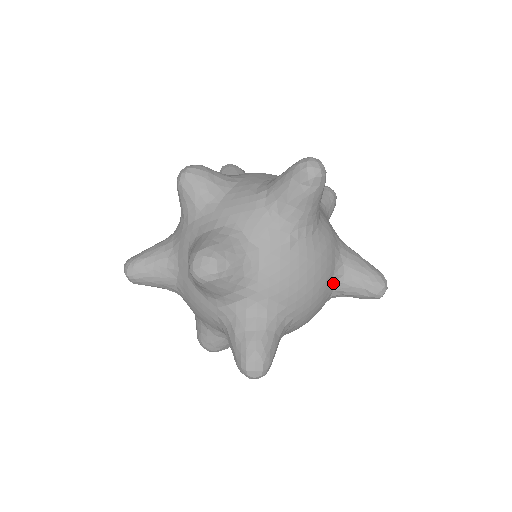
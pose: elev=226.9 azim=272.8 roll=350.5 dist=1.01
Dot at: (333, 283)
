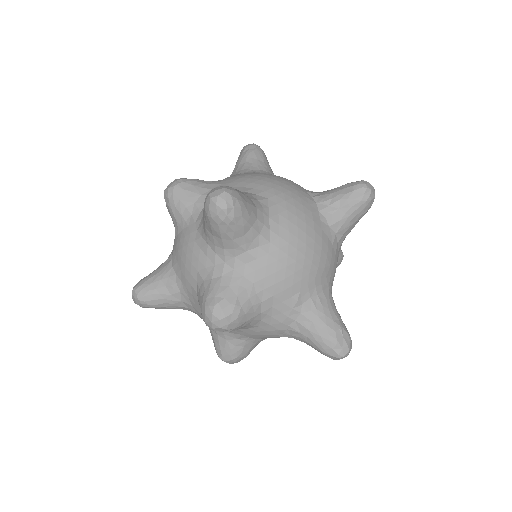
Dot at: (310, 197)
